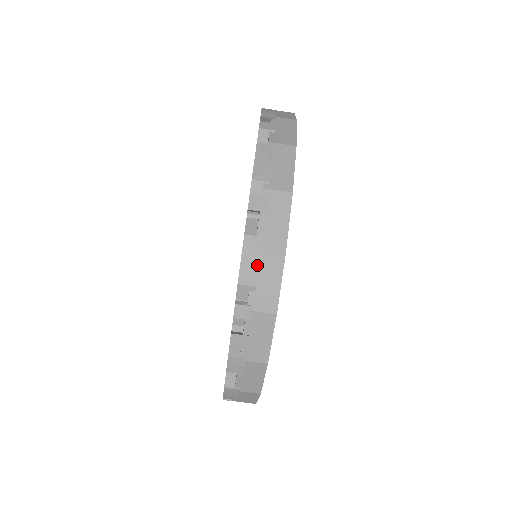
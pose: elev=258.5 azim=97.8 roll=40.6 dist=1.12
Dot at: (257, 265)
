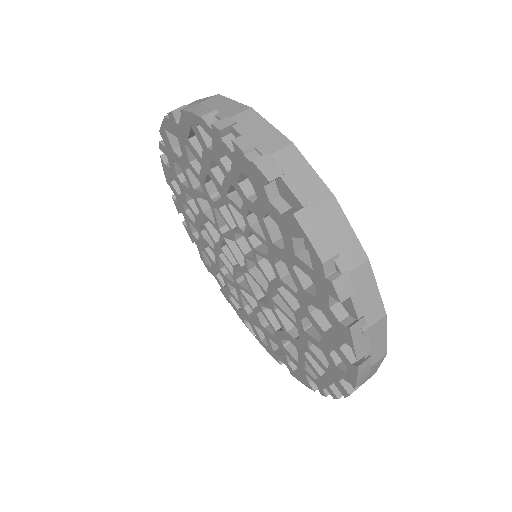
Dot at: (204, 106)
